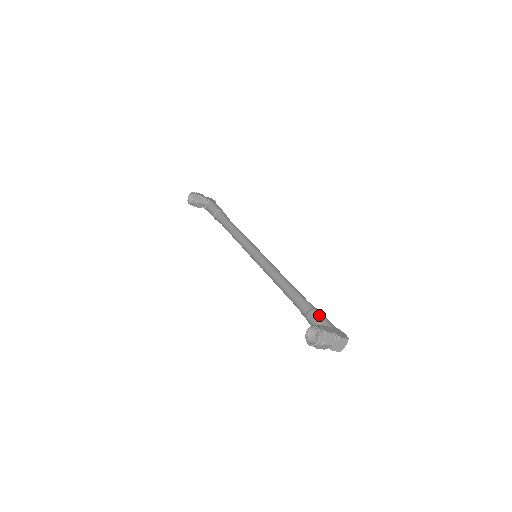
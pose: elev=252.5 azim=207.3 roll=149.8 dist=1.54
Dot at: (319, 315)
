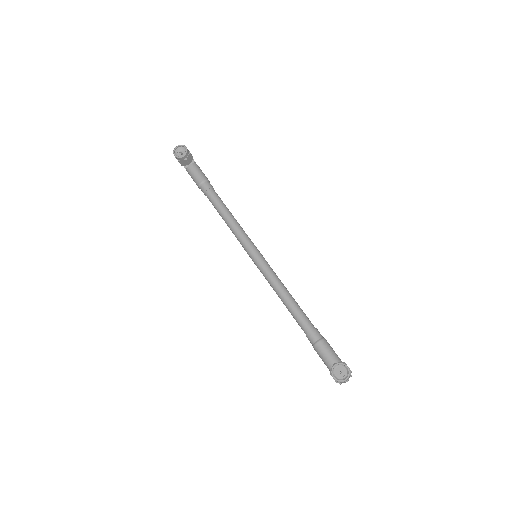
Dot at: (330, 347)
